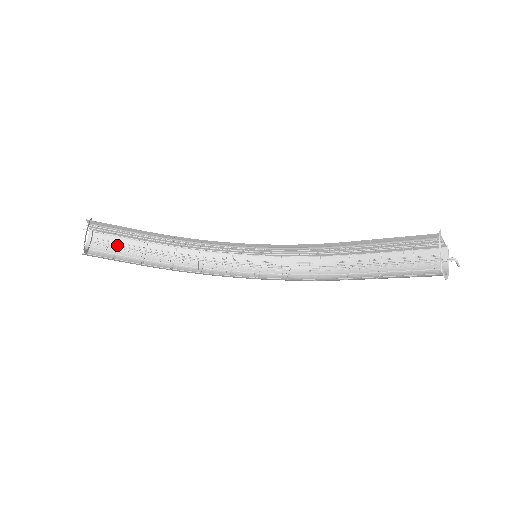
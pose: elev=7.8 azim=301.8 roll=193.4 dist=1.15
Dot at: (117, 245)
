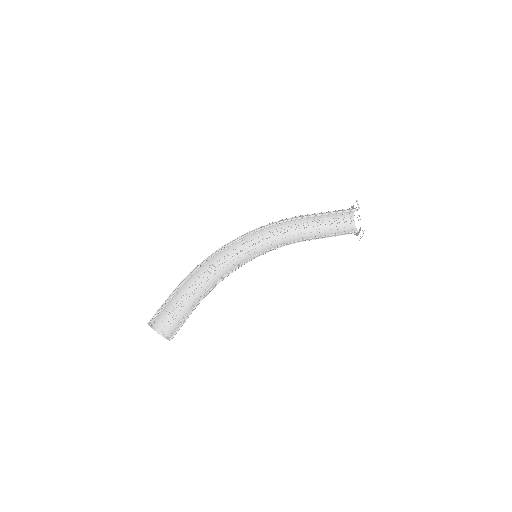
Dot at: occluded
